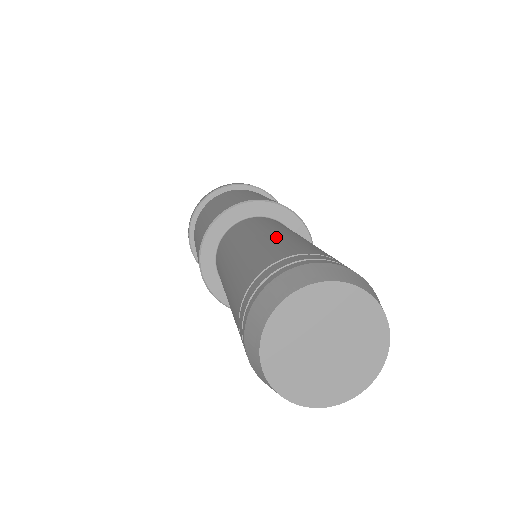
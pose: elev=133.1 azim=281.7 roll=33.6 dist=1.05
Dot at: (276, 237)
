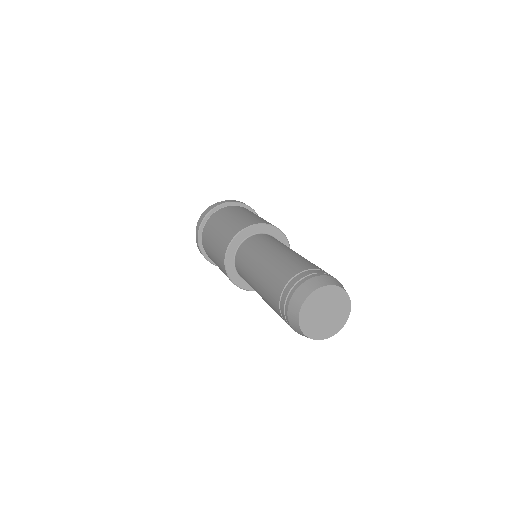
Dot at: (276, 260)
